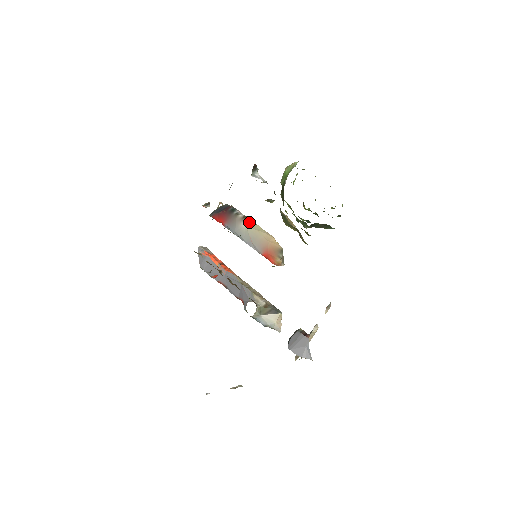
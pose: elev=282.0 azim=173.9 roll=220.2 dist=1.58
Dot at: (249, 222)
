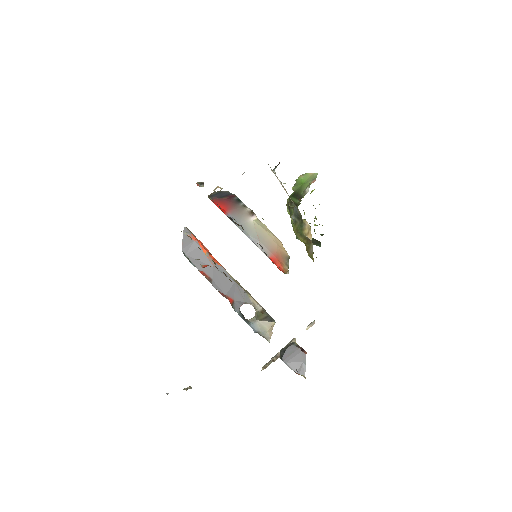
Dot at: (256, 219)
